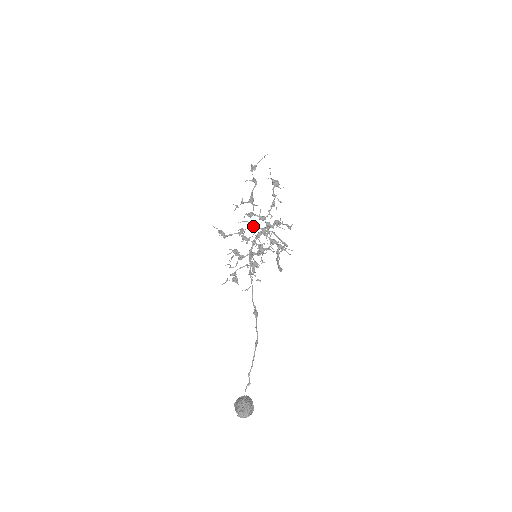
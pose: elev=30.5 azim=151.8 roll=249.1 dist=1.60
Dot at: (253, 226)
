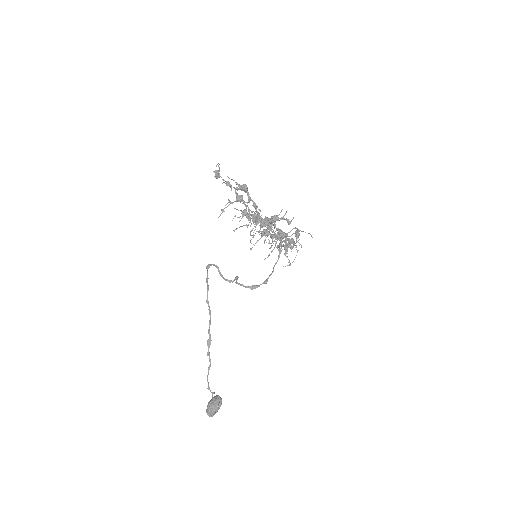
Dot at: (256, 219)
